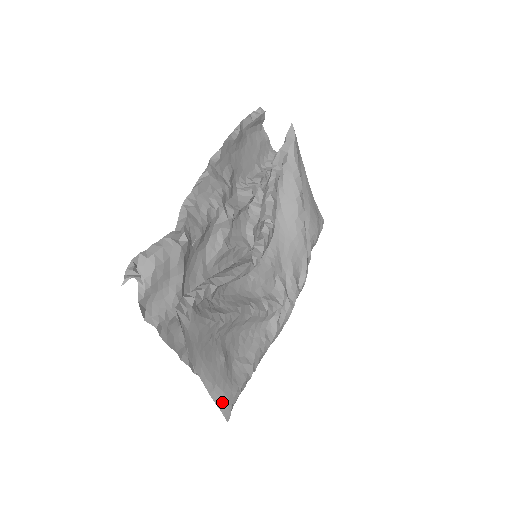
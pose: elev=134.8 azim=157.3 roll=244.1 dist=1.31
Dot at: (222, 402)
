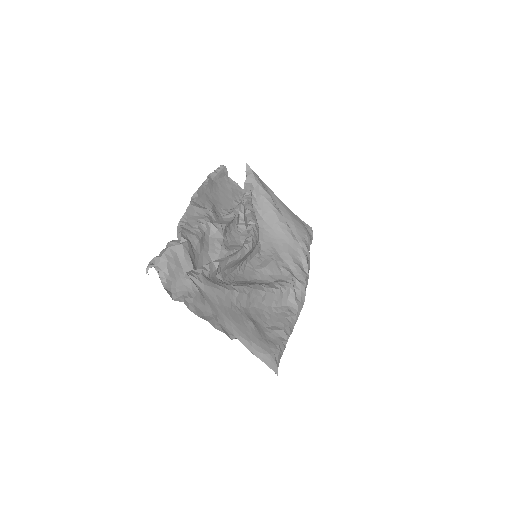
Dot at: (264, 356)
